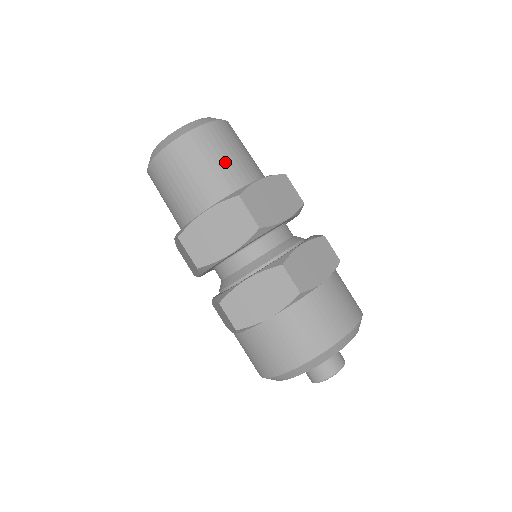
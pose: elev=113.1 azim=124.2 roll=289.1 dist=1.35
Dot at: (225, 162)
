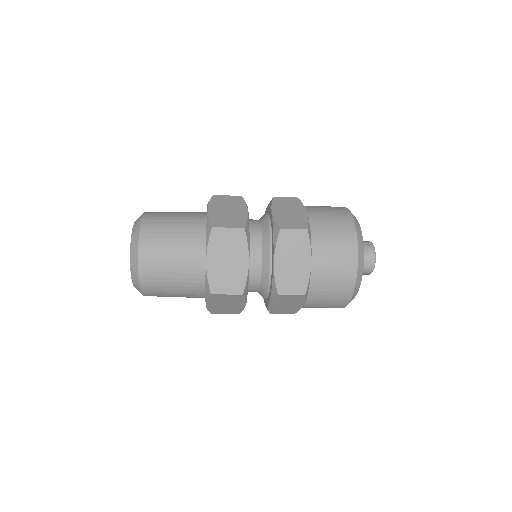
Dot at: (178, 227)
